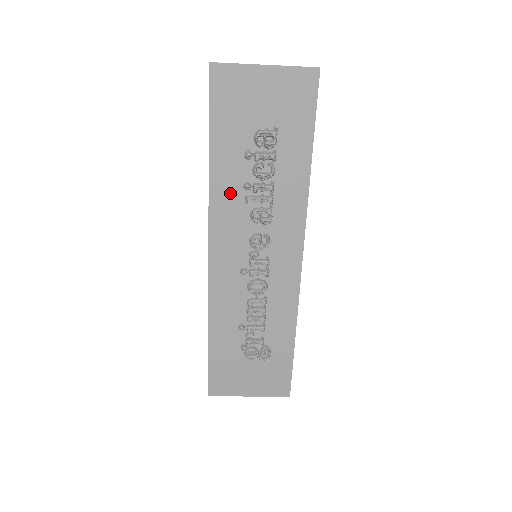
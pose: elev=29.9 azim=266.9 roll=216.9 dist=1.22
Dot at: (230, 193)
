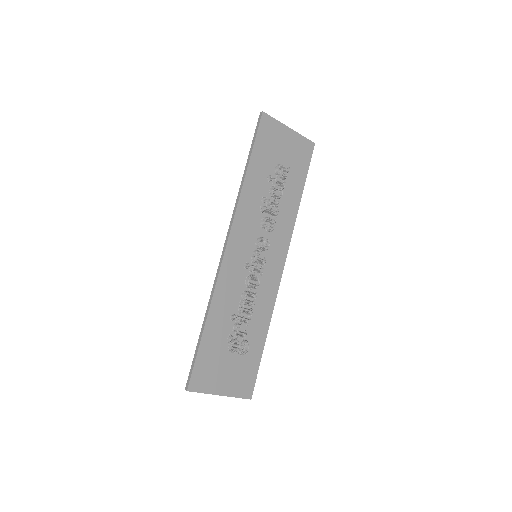
Dot at: (253, 200)
